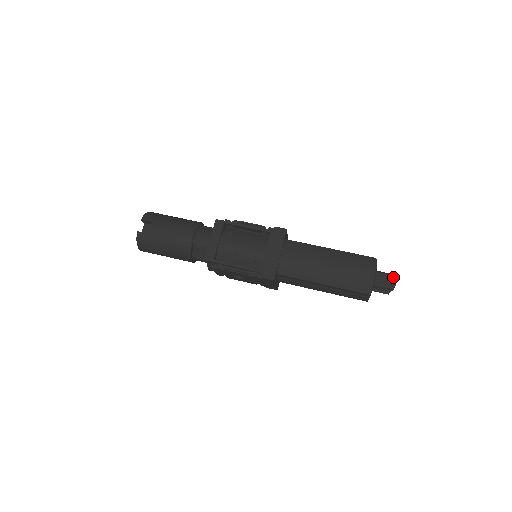
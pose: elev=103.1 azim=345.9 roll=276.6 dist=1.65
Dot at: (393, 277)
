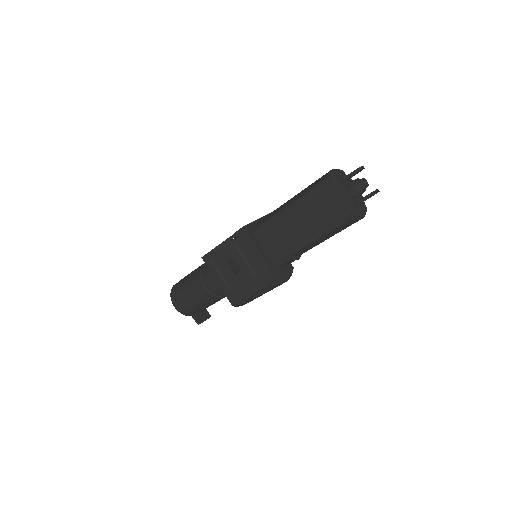
Dot at: occluded
